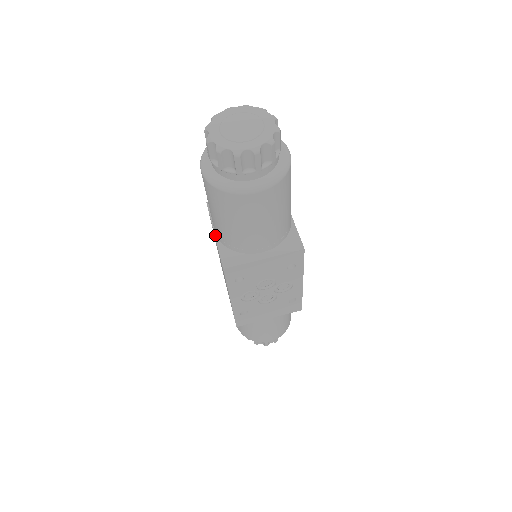
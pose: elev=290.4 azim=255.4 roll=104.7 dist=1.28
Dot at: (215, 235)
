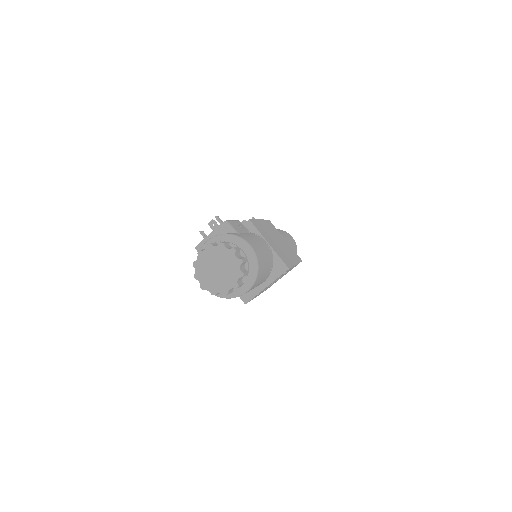
Dot at: occluded
